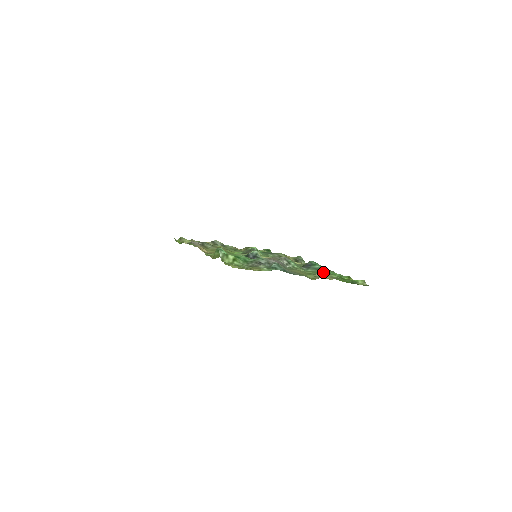
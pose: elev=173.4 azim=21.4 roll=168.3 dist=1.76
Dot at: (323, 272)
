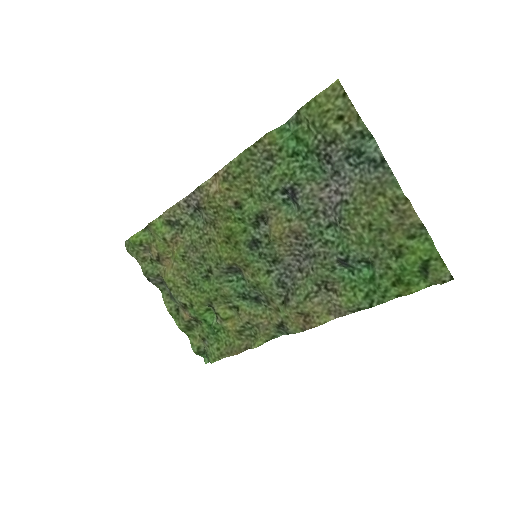
Dot at: (375, 258)
